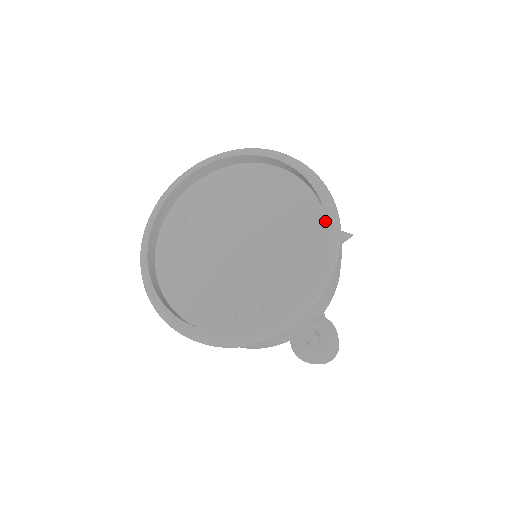
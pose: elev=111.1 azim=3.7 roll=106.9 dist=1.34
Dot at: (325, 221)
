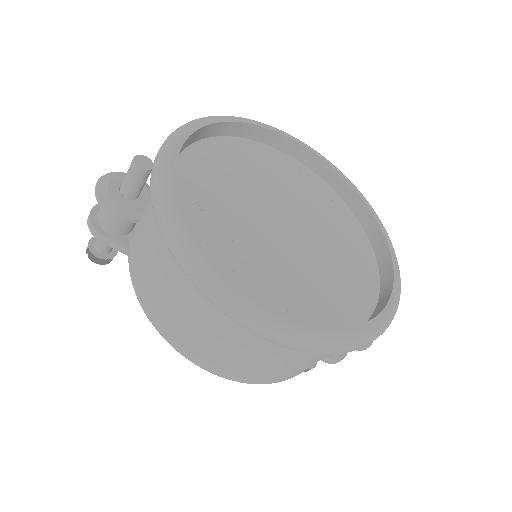
Dot at: (334, 191)
